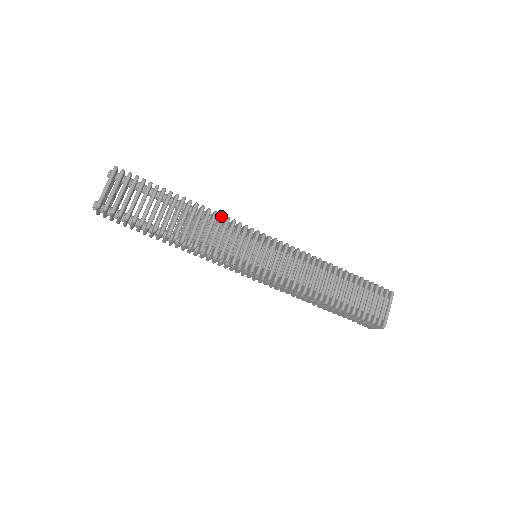
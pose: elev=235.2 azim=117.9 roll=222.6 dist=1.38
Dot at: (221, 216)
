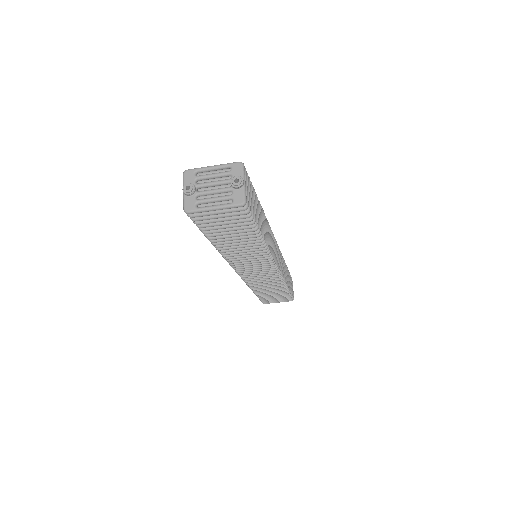
Dot at: (267, 254)
